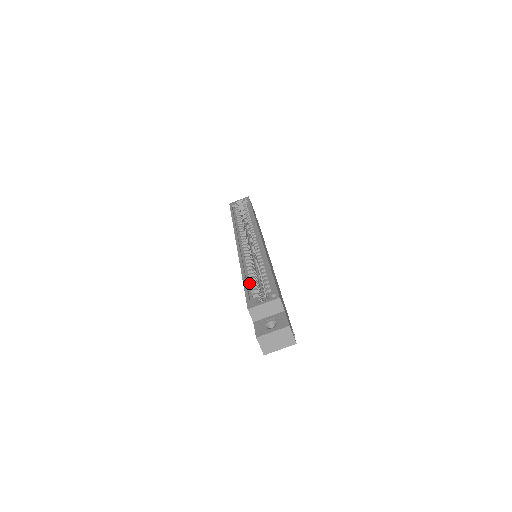
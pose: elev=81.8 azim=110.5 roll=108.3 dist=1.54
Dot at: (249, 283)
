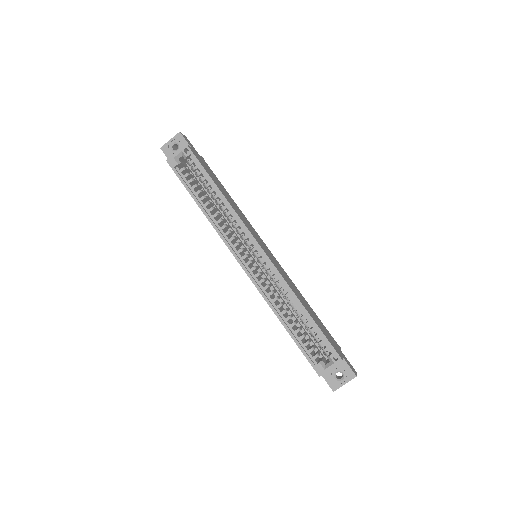
Dot at: (296, 335)
